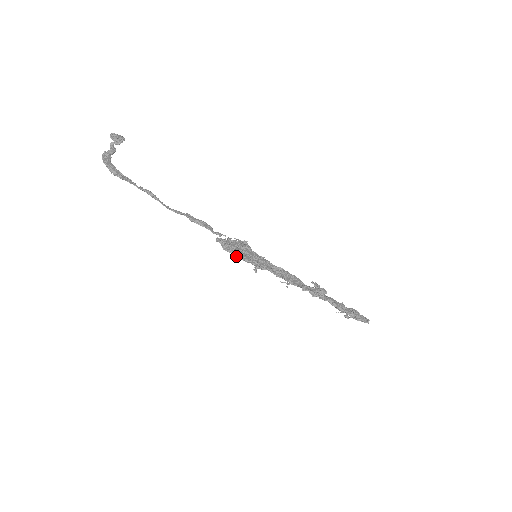
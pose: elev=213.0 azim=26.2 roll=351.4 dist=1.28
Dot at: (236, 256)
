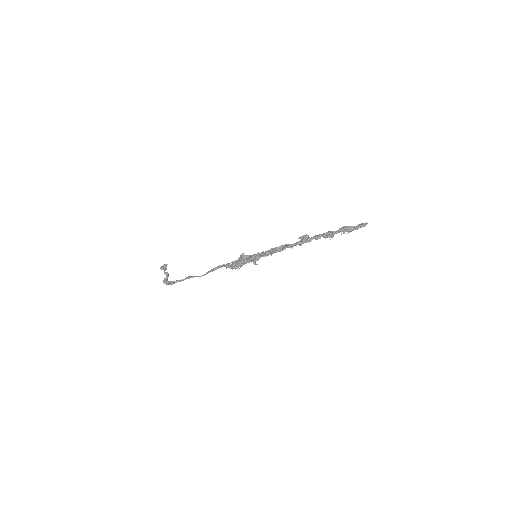
Dot at: (238, 267)
